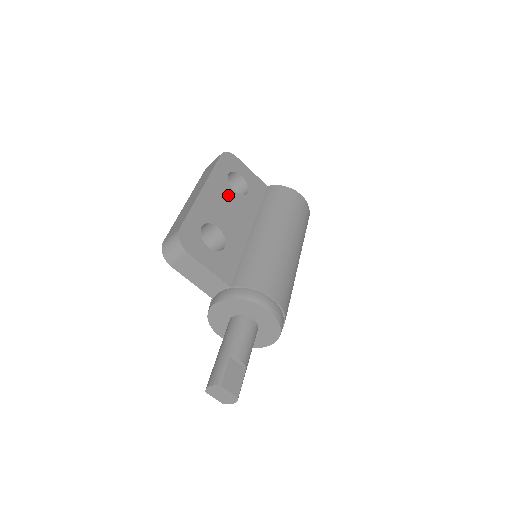
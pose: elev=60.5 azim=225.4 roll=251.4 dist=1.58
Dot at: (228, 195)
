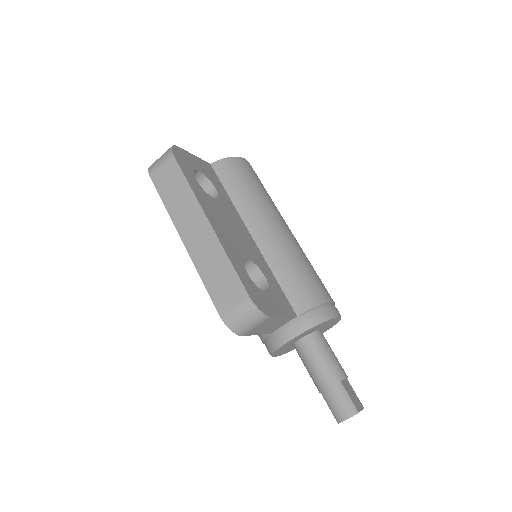
Dot at: (218, 209)
